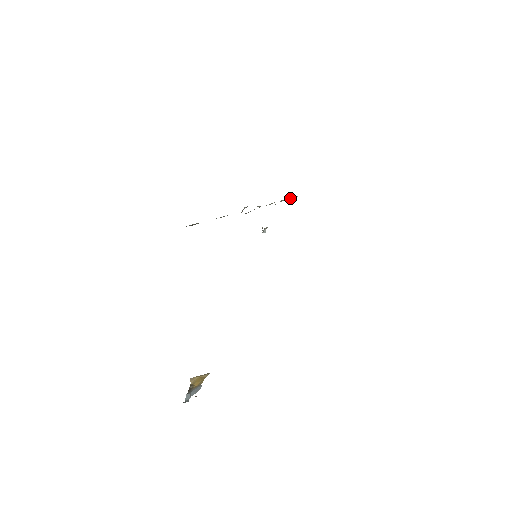
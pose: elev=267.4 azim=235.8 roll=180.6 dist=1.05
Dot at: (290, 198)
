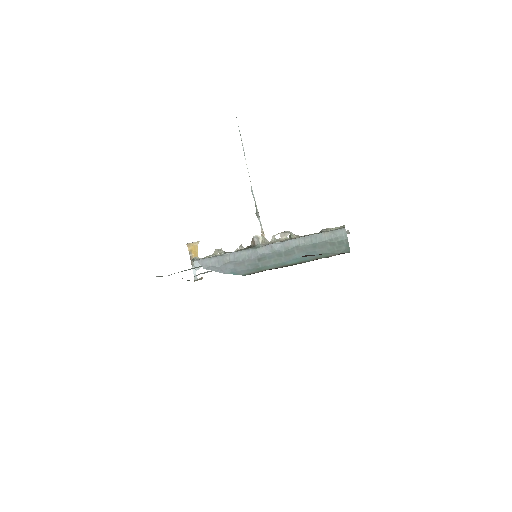
Dot at: occluded
